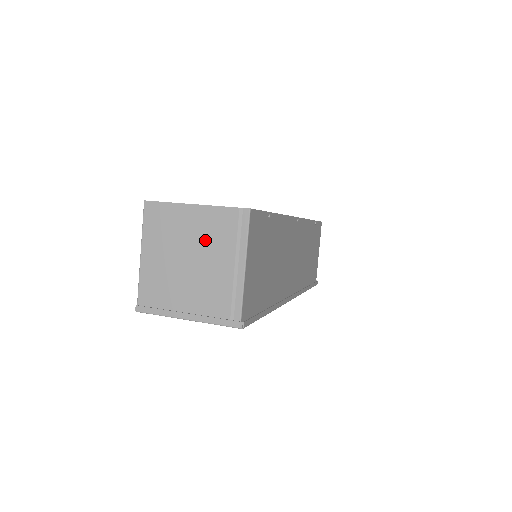
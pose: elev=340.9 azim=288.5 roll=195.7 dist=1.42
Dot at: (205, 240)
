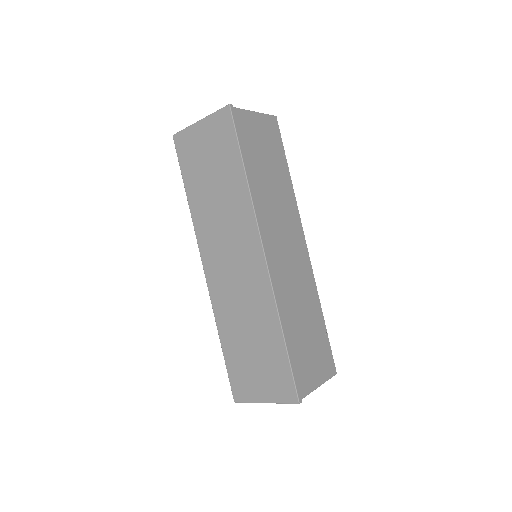
Dot at: occluded
